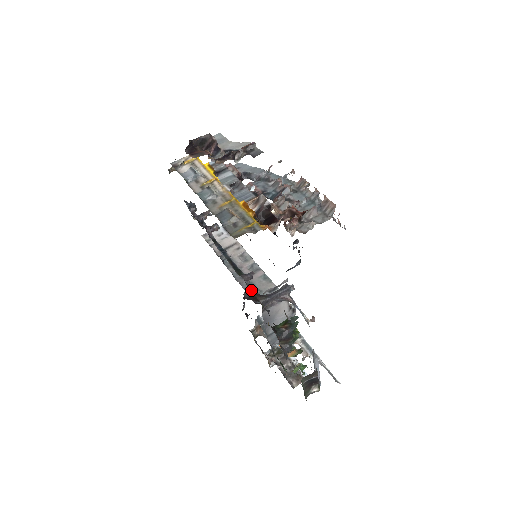
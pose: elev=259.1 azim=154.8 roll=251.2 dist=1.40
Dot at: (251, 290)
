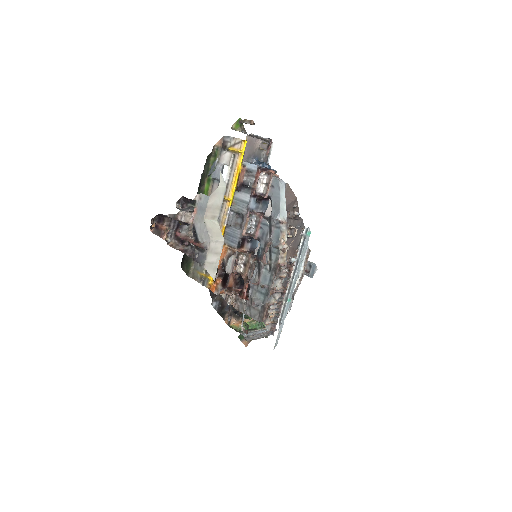
Dot at: occluded
